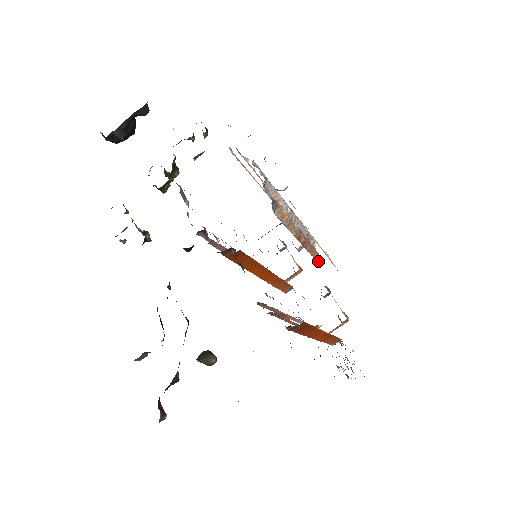
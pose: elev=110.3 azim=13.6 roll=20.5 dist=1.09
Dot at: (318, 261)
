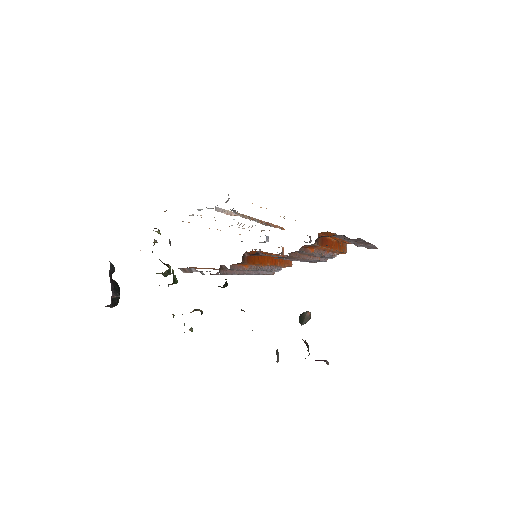
Dot at: occluded
